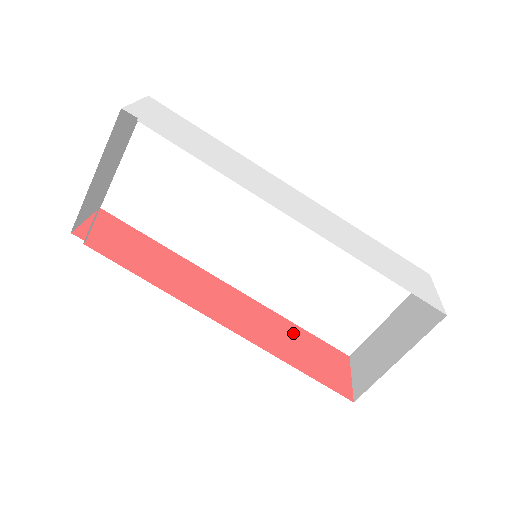
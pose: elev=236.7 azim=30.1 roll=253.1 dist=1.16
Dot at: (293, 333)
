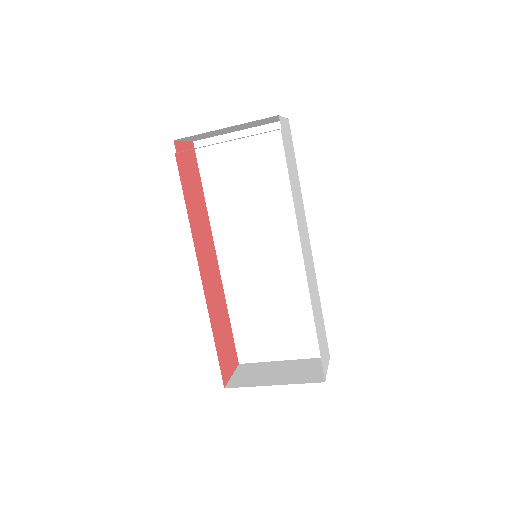
Dot at: (225, 319)
